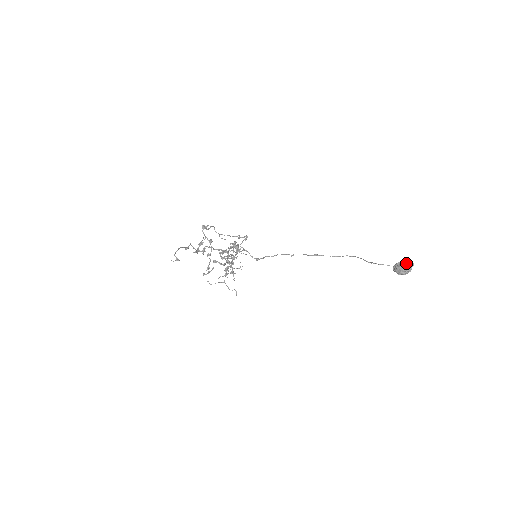
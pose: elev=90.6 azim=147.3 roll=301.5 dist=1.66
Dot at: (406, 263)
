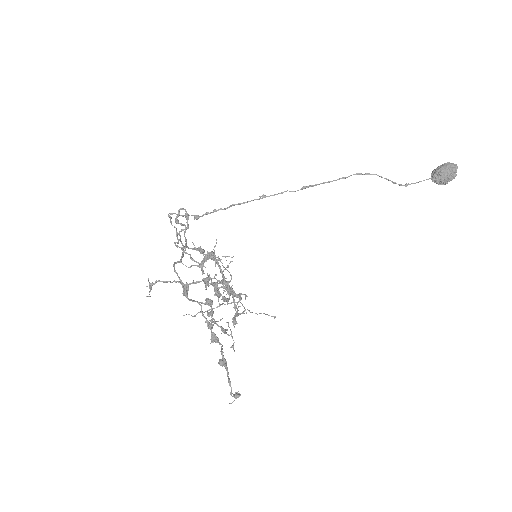
Dot at: (453, 172)
